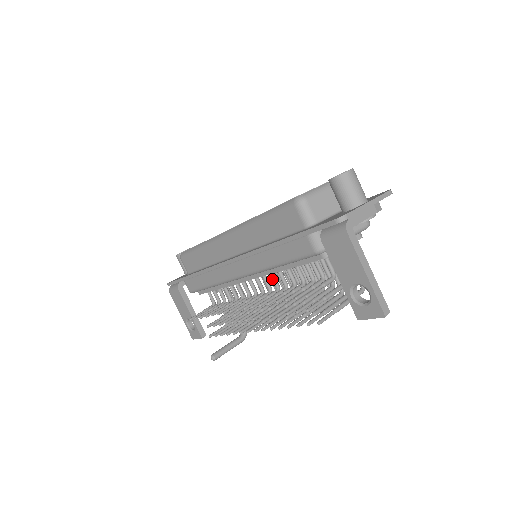
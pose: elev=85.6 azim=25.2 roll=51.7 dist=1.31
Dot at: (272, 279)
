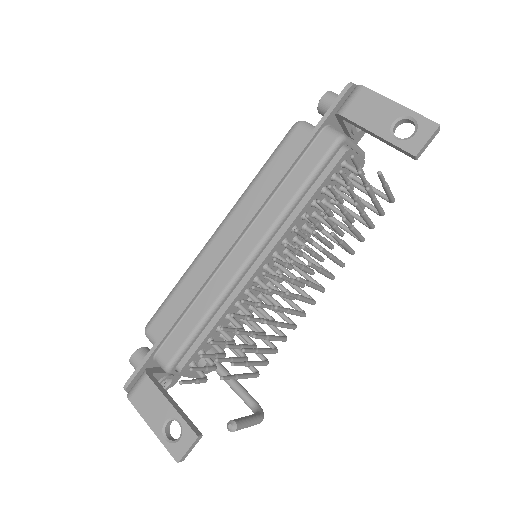
Dot at: occluded
